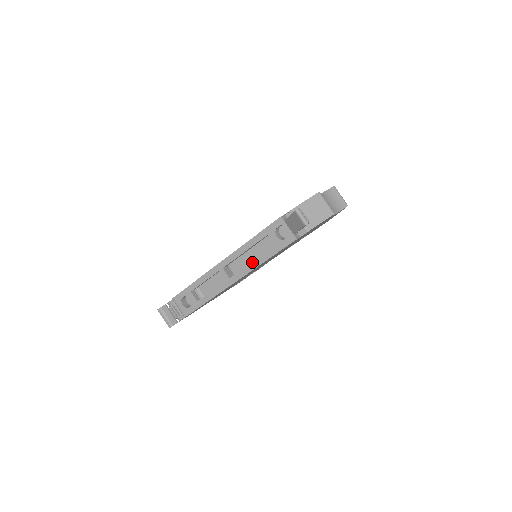
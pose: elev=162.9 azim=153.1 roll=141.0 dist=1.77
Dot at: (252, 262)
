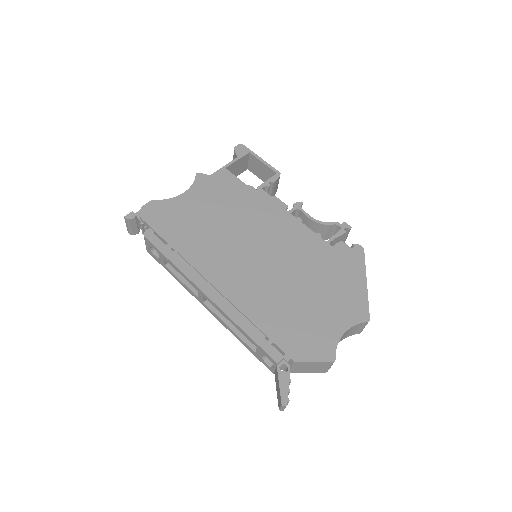
Dot at: (229, 328)
